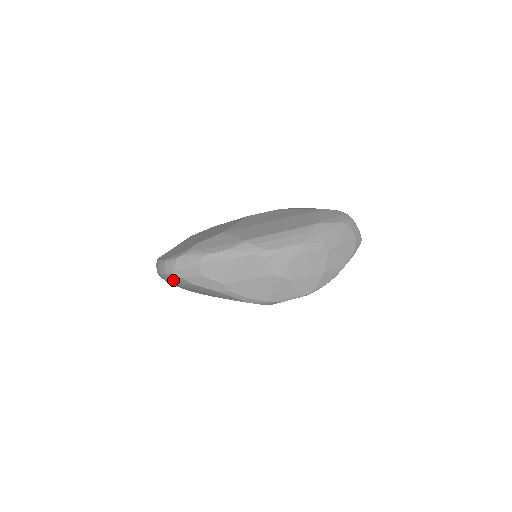
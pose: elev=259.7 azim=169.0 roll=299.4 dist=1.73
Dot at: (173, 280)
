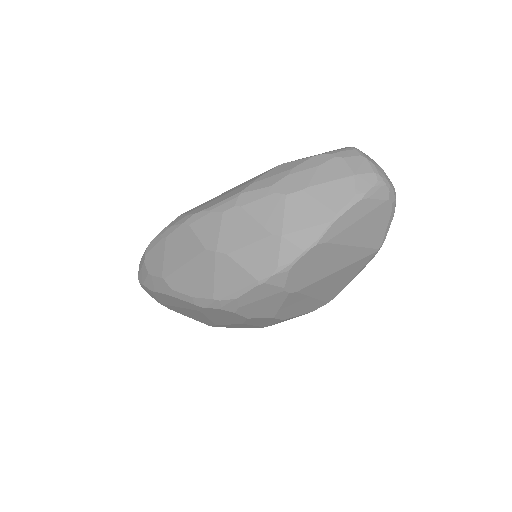
Dot at: (152, 296)
